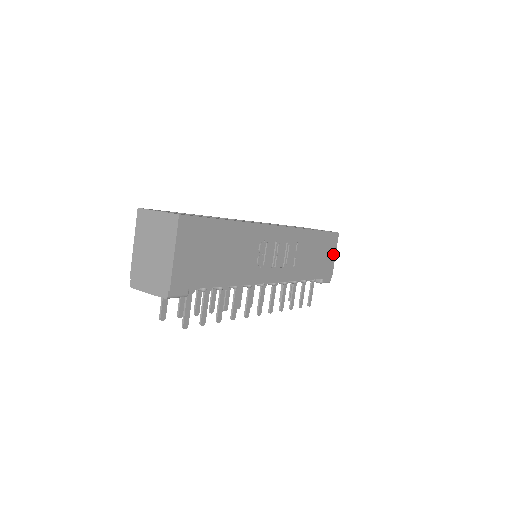
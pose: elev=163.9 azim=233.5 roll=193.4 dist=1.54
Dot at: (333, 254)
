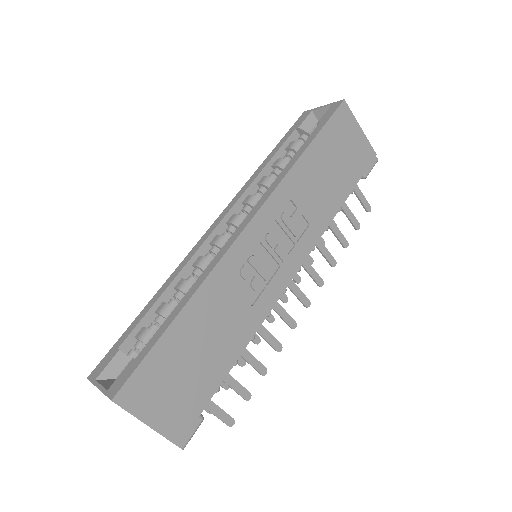
Dot at: (356, 132)
